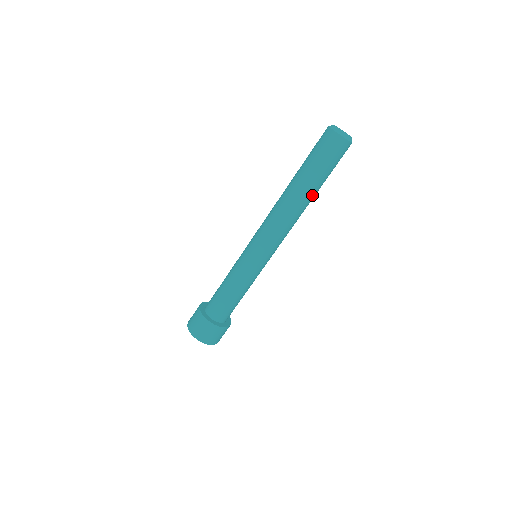
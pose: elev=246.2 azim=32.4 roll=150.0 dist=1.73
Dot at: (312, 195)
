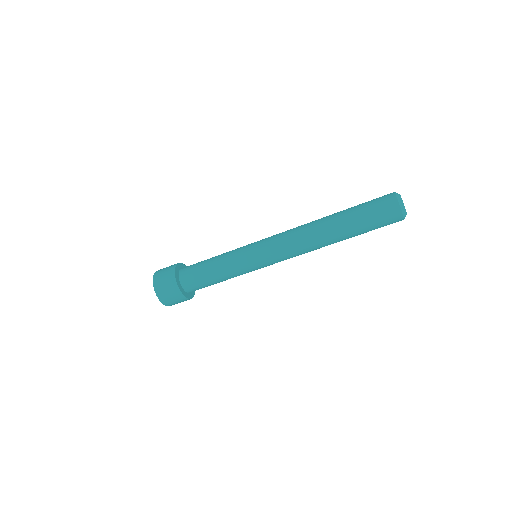
Dot at: (340, 239)
